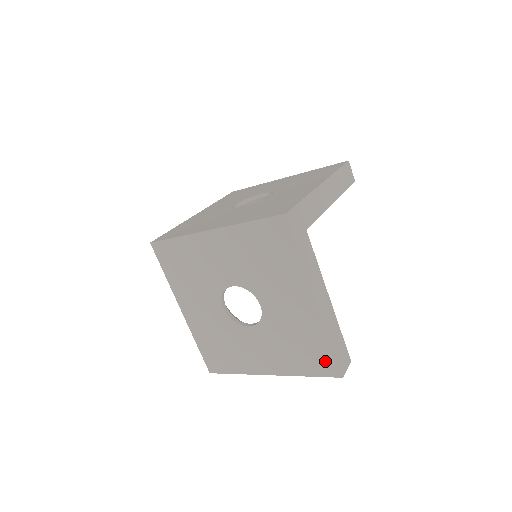
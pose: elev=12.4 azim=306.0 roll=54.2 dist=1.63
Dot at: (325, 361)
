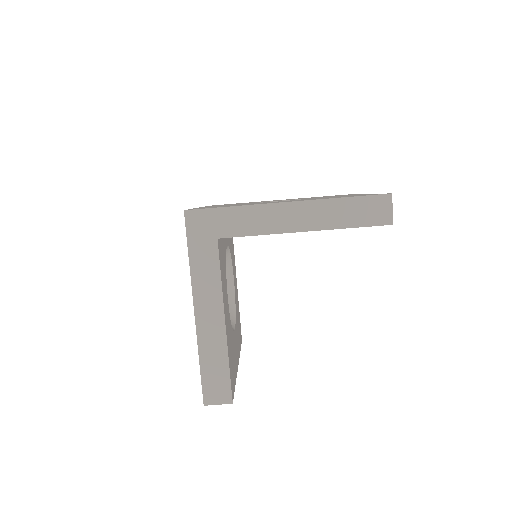
Dot at: occluded
